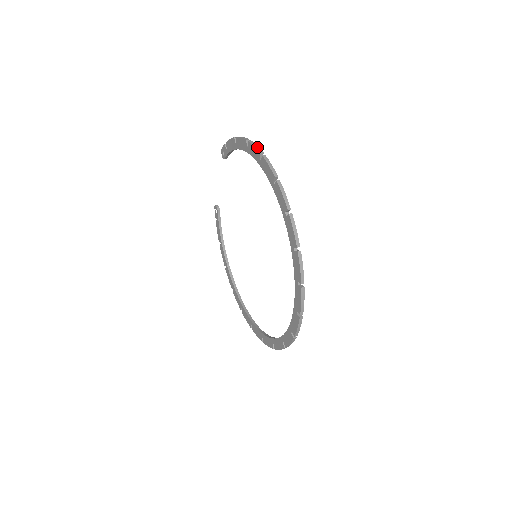
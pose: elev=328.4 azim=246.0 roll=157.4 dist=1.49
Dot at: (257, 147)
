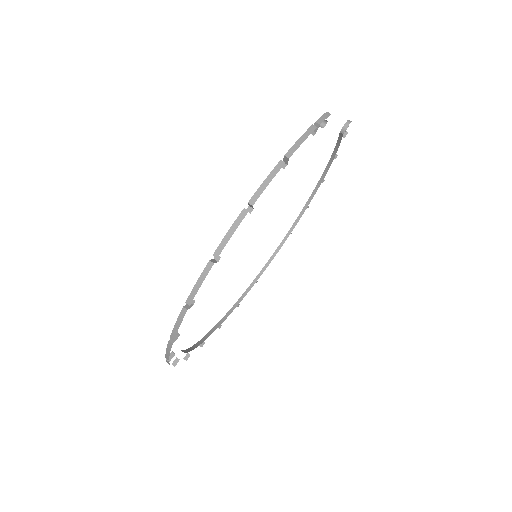
Dot at: (225, 239)
